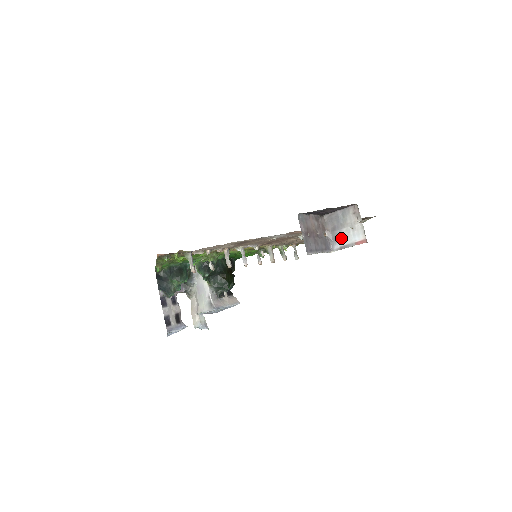
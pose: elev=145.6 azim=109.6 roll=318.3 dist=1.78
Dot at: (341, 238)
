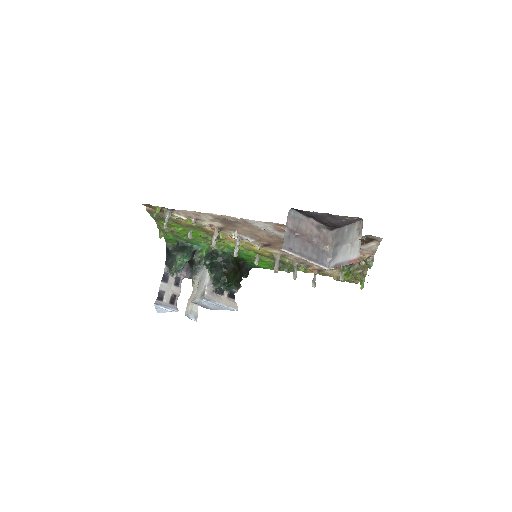
Dot at: (339, 255)
